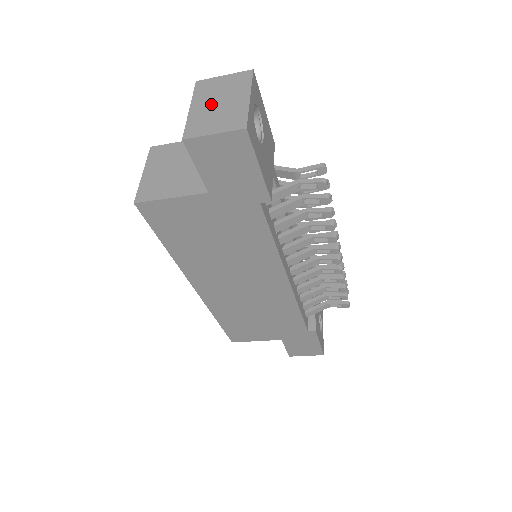
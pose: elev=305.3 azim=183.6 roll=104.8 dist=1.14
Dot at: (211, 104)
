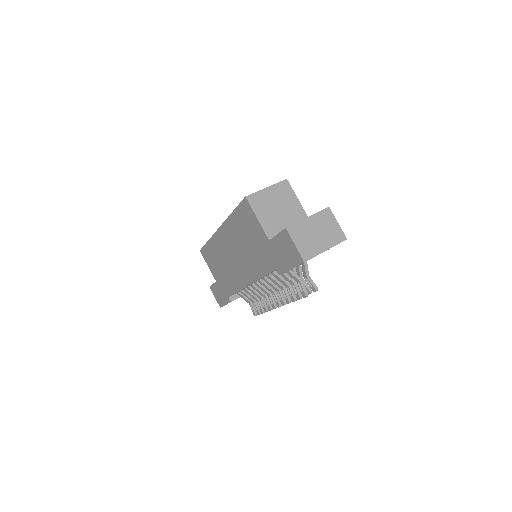
Dot at: (315, 229)
